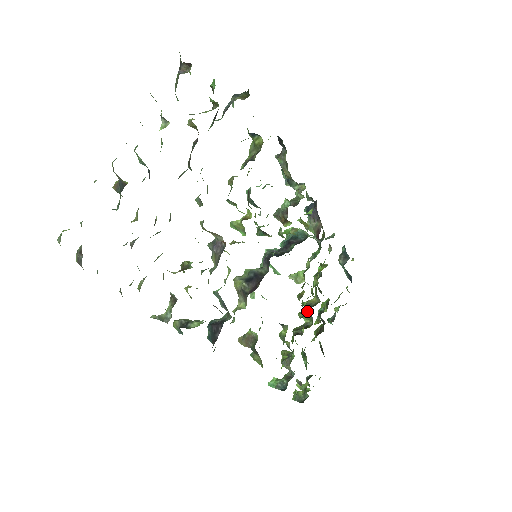
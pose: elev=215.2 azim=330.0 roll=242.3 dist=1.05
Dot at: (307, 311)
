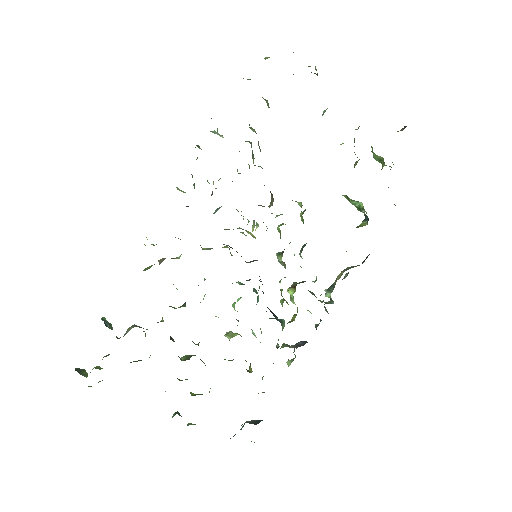
Dot at: (195, 355)
